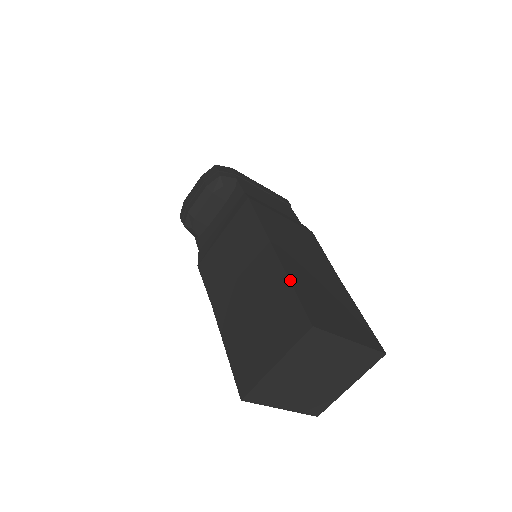
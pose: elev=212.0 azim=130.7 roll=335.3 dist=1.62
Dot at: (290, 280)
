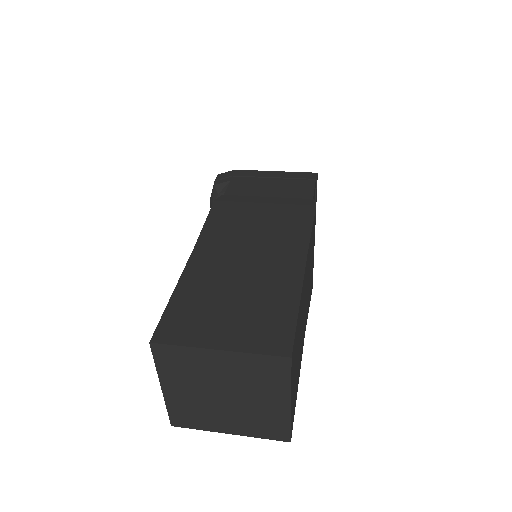
Dot at: (175, 289)
